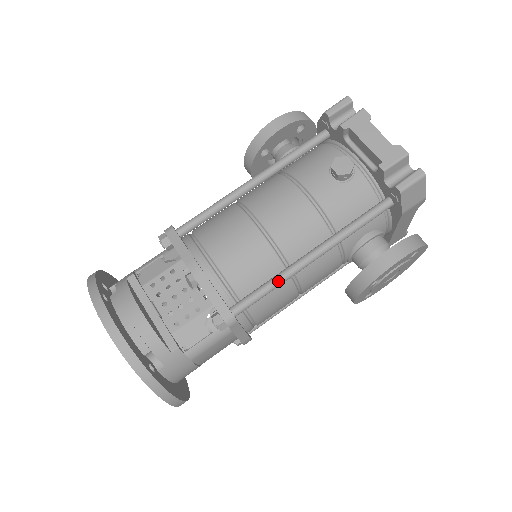
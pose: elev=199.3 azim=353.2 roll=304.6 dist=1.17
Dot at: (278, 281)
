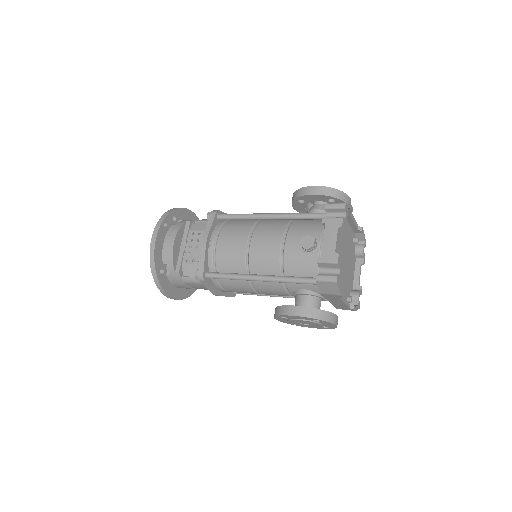
Dot at: (235, 277)
